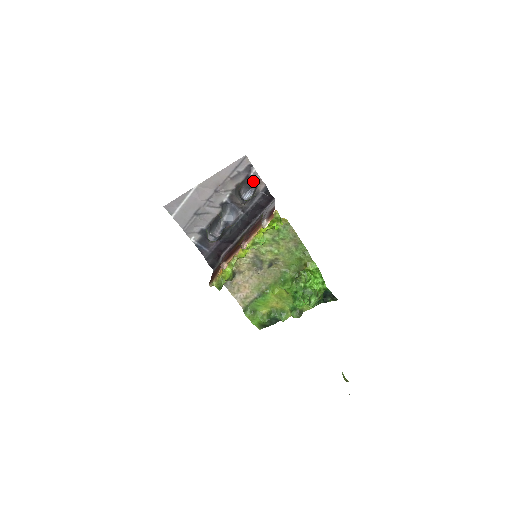
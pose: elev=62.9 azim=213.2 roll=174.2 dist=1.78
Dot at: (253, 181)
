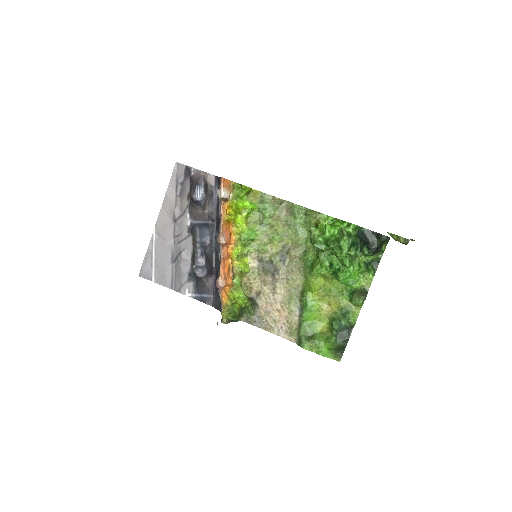
Dot at: (197, 178)
